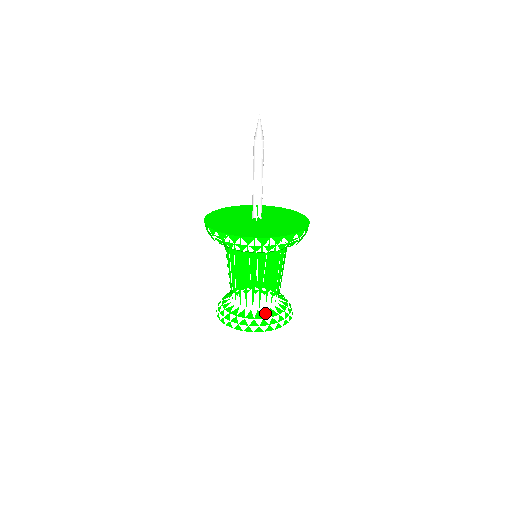
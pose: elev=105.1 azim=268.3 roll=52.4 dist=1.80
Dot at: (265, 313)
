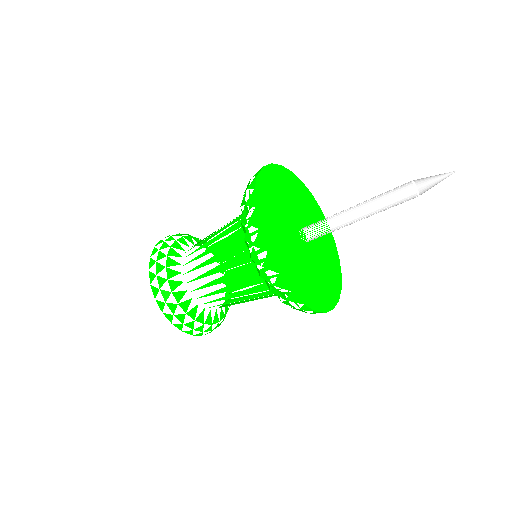
Dot at: (194, 309)
